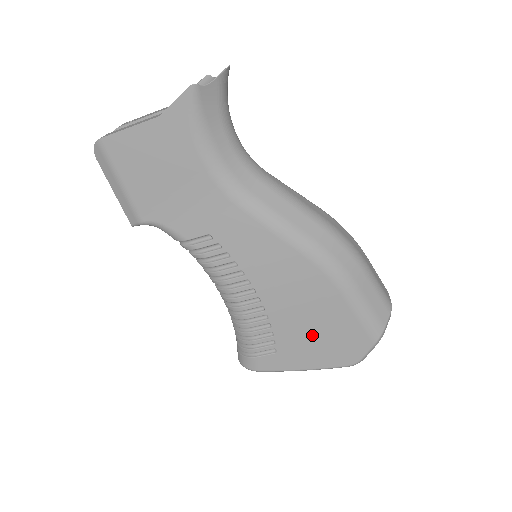
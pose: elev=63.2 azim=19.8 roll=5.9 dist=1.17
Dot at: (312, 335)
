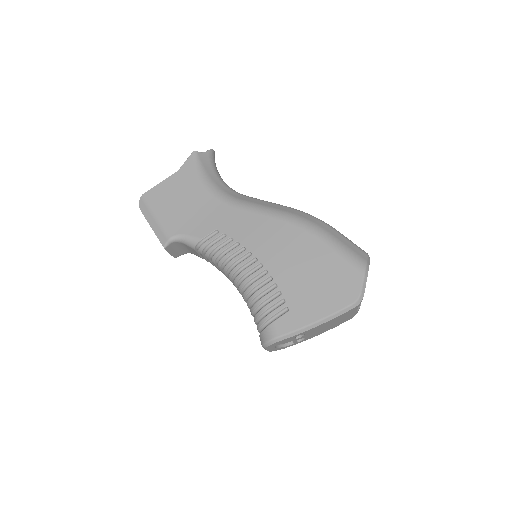
Dot at: (312, 282)
